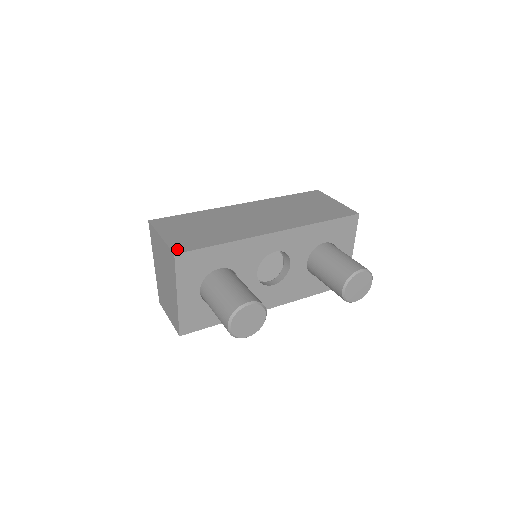
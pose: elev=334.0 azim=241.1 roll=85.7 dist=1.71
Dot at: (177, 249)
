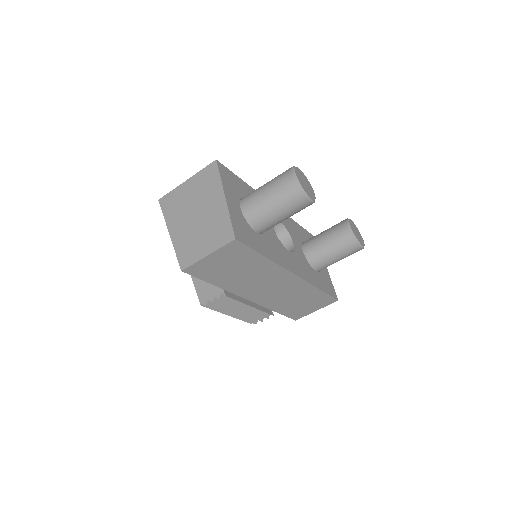
Dot at: occluded
